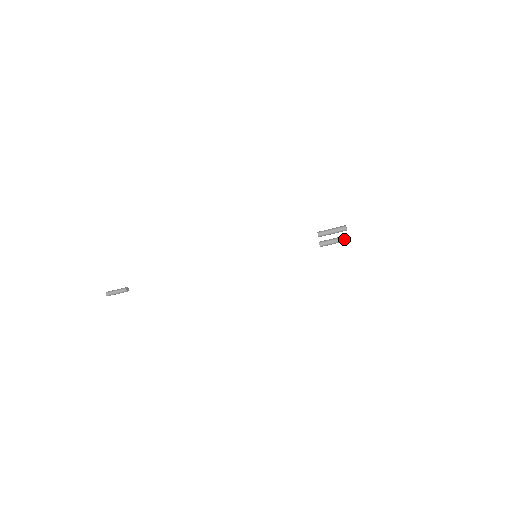
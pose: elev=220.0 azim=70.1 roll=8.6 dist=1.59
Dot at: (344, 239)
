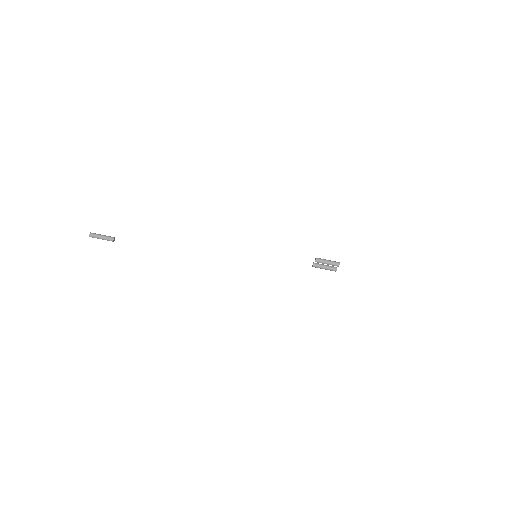
Dot at: (336, 262)
